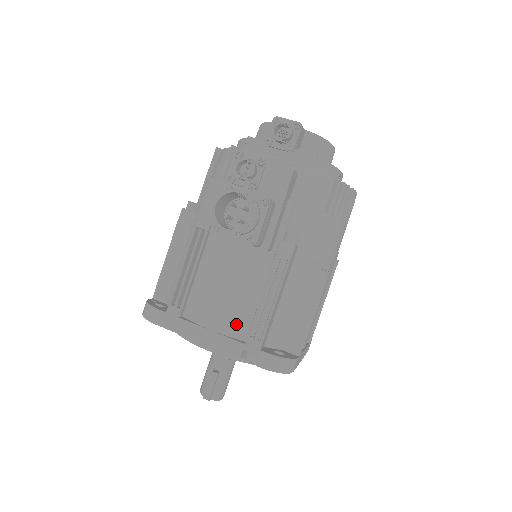
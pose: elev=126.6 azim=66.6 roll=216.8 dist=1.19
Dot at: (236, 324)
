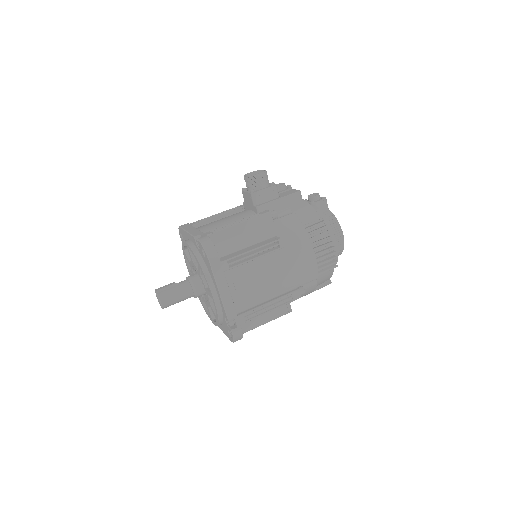
Dot at: (210, 230)
